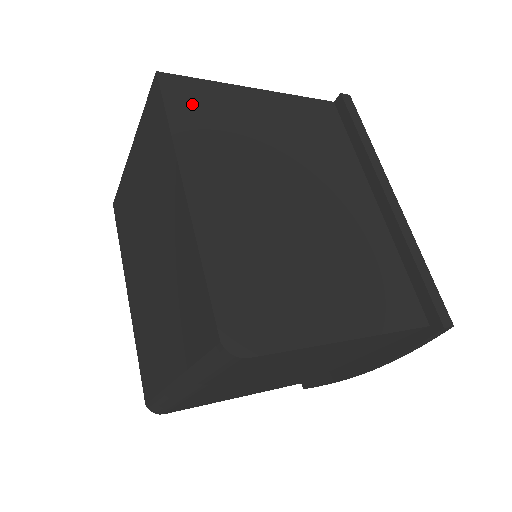
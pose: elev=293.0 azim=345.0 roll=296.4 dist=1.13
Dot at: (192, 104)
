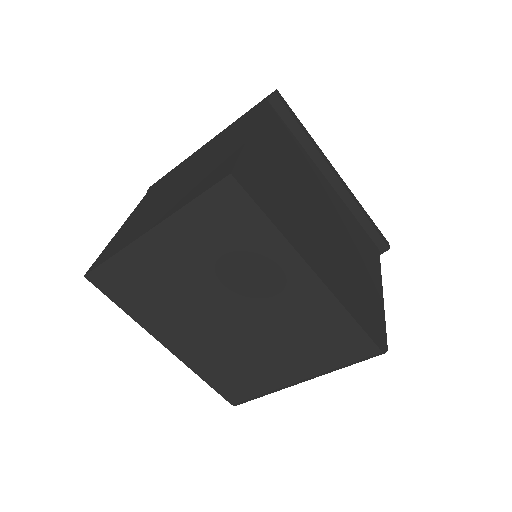
Dot at: (260, 188)
